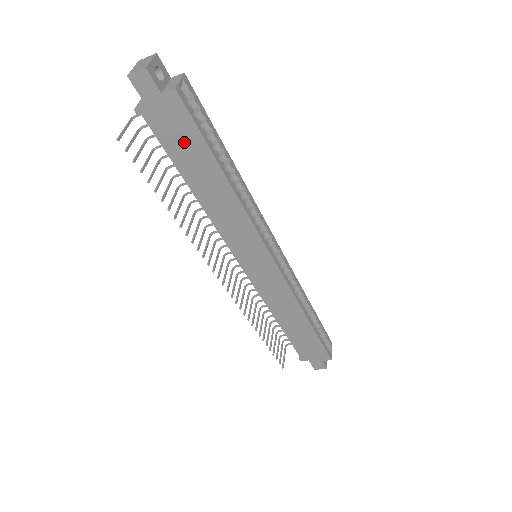
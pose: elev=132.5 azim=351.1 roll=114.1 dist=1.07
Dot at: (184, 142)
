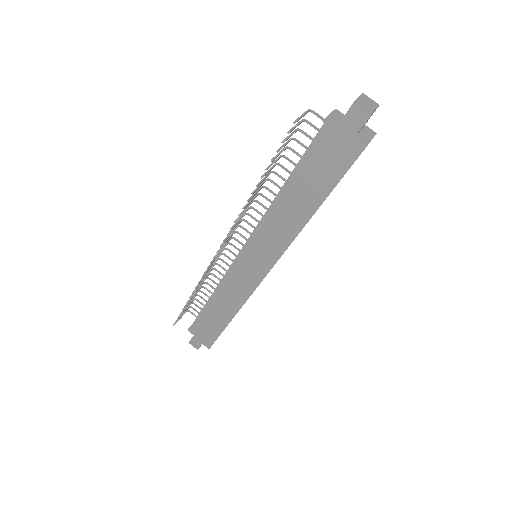
Dot at: (325, 168)
